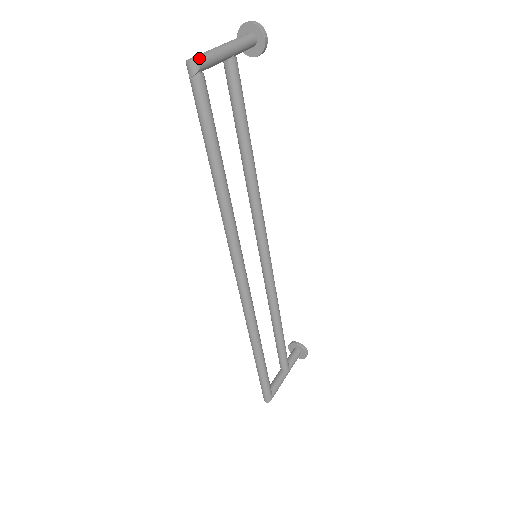
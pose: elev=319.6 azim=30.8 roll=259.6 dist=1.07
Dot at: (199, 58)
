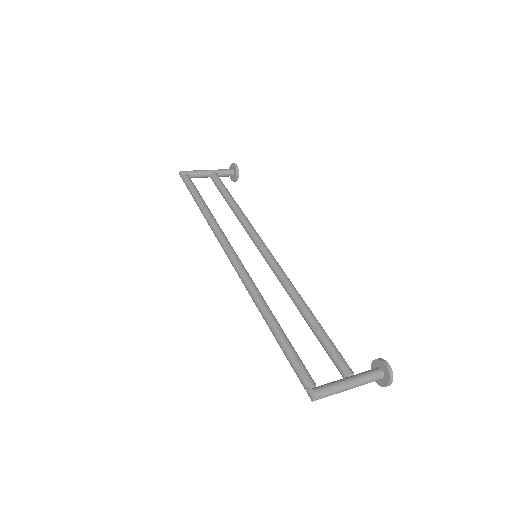
Dot at: (185, 171)
